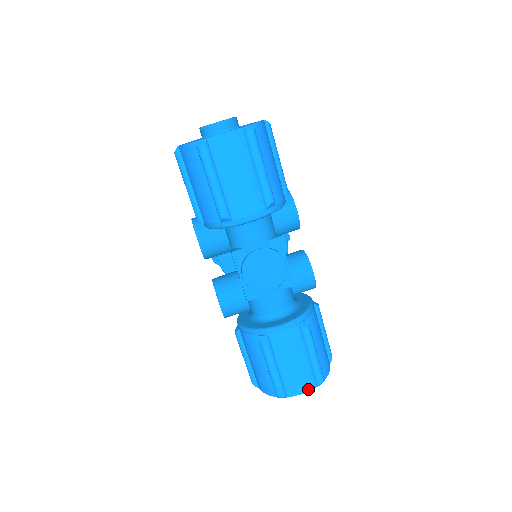
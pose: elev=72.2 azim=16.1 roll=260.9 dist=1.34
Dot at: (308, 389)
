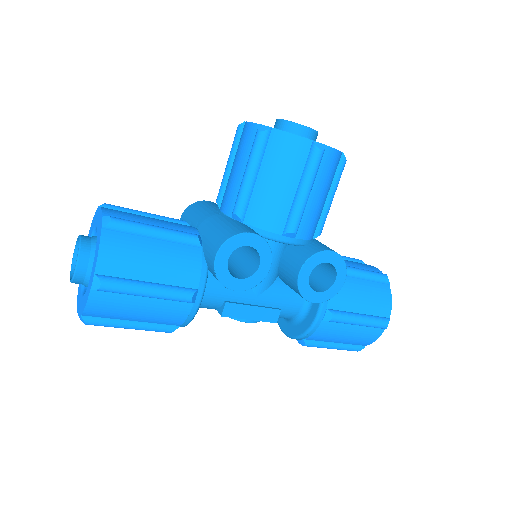
Dot at: occluded
